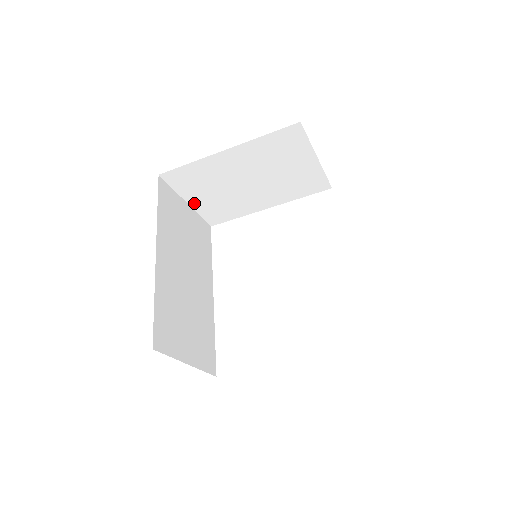
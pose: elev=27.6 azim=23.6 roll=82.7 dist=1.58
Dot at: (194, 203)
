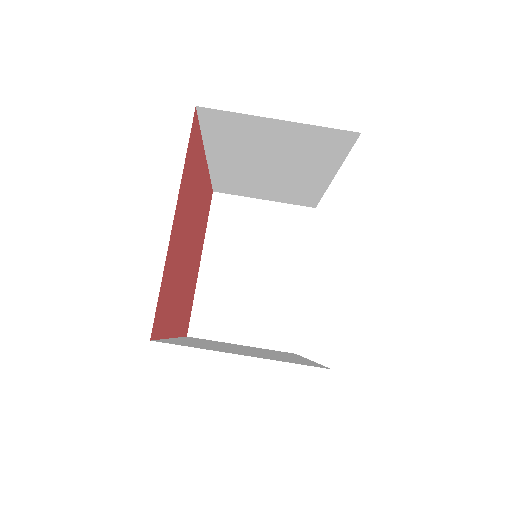
Dot at: (246, 339)
